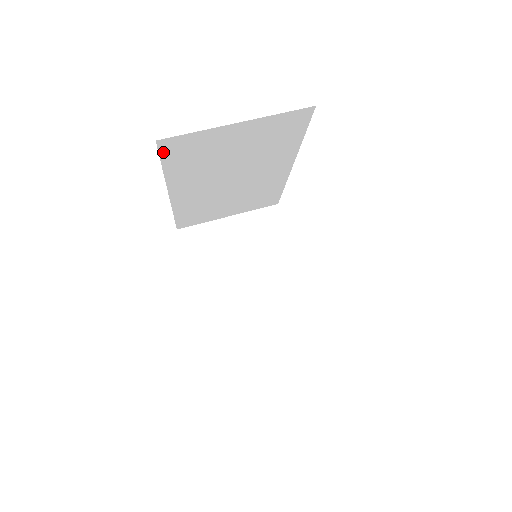
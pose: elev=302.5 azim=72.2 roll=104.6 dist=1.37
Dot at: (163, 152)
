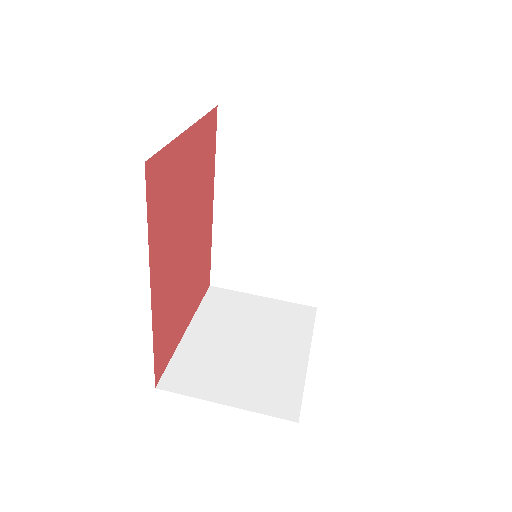
Dot at: (220, 127)
